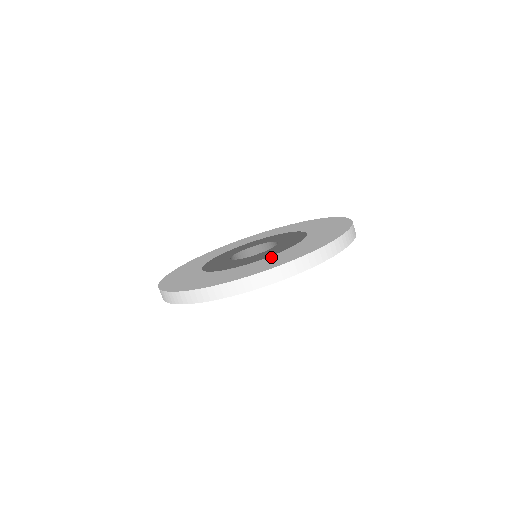
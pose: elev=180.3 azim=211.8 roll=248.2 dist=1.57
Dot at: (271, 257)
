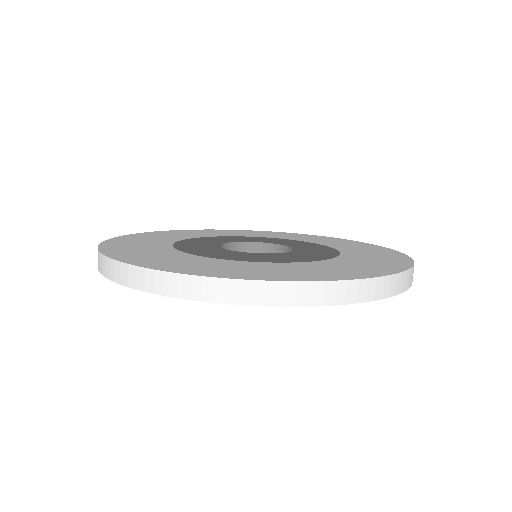
Dot at: (297, 264)
